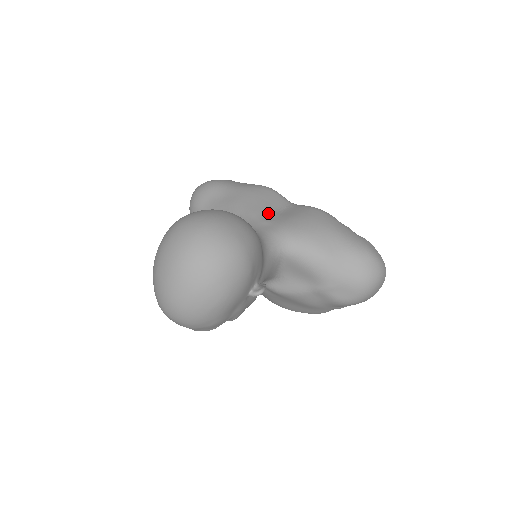
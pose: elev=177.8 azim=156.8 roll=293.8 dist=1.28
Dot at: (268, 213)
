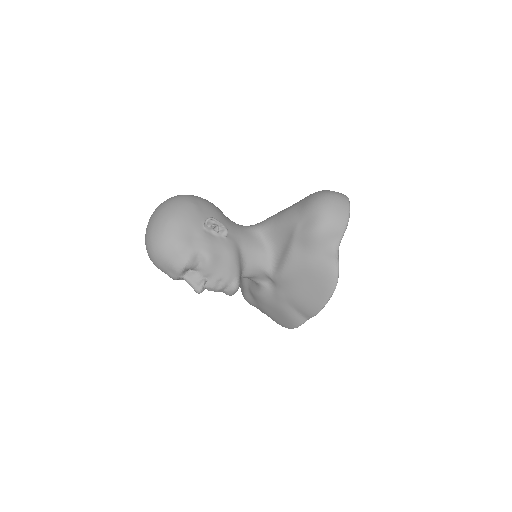
Dot at: occluded
